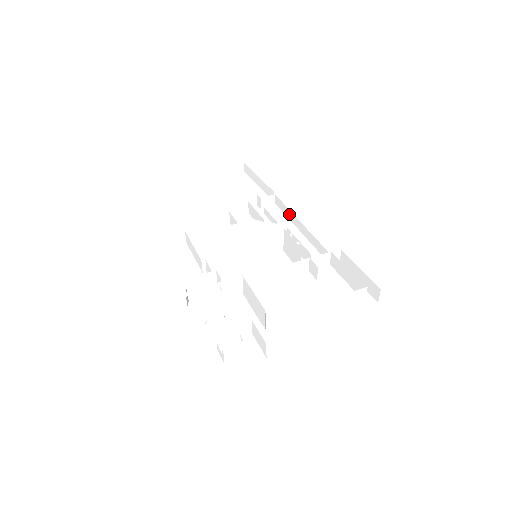
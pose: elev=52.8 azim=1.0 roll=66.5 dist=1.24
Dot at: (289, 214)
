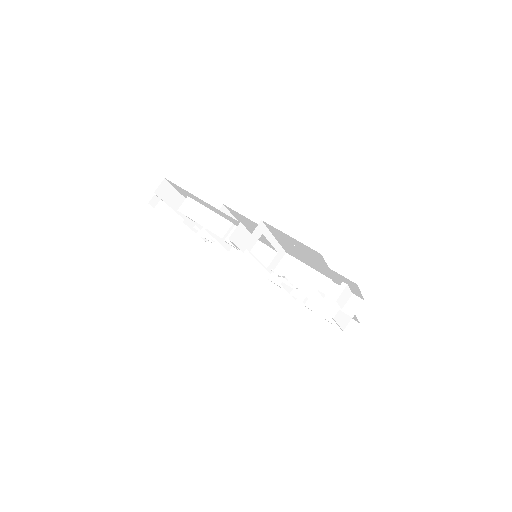
Dot at: occluded
